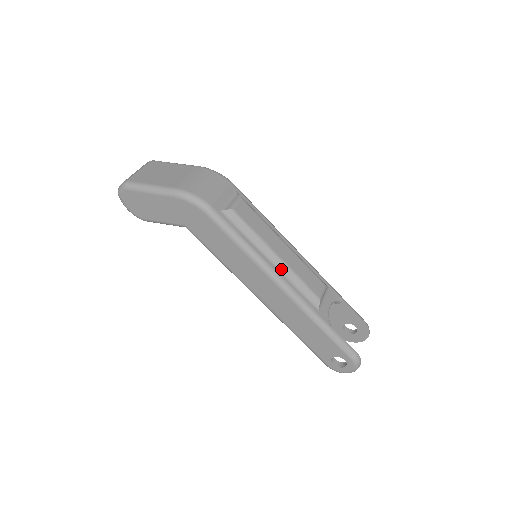
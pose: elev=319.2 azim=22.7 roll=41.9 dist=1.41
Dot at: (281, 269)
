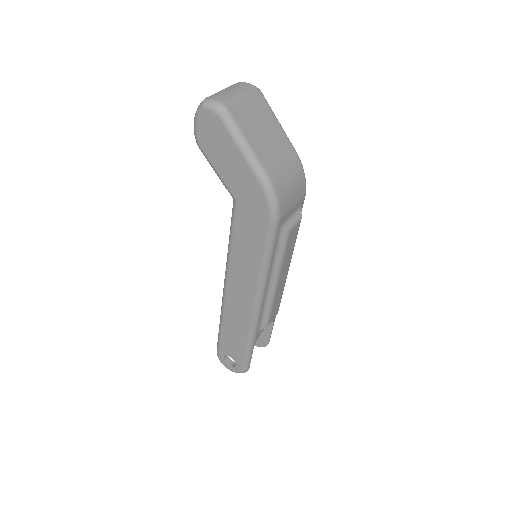
Dot at: (269, 293)
